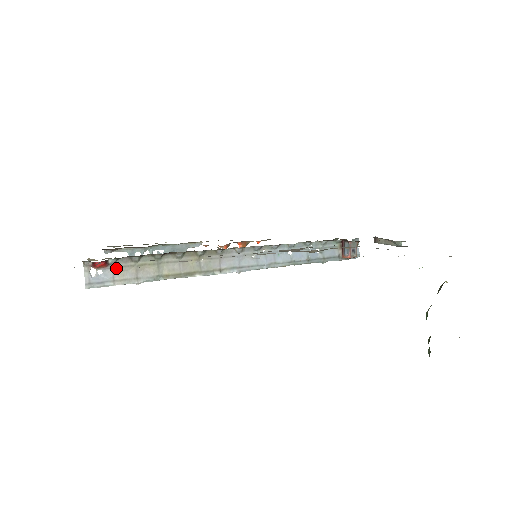
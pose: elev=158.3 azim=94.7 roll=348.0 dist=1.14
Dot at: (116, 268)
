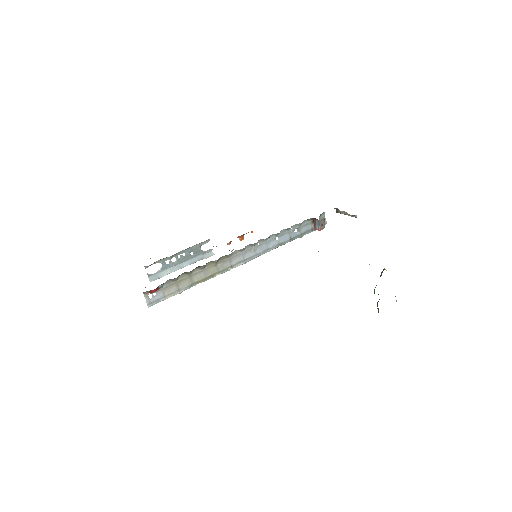
Dot at: (164, 288)
